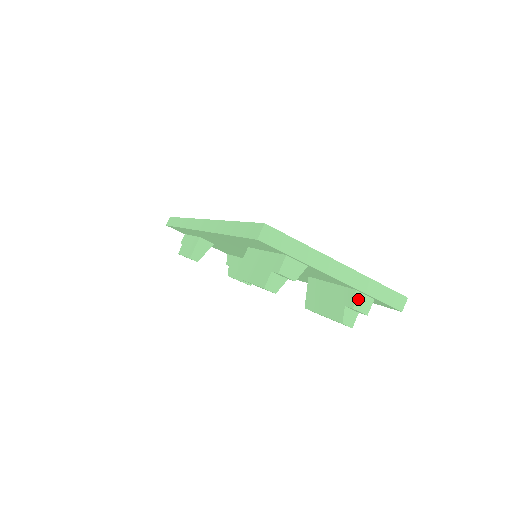
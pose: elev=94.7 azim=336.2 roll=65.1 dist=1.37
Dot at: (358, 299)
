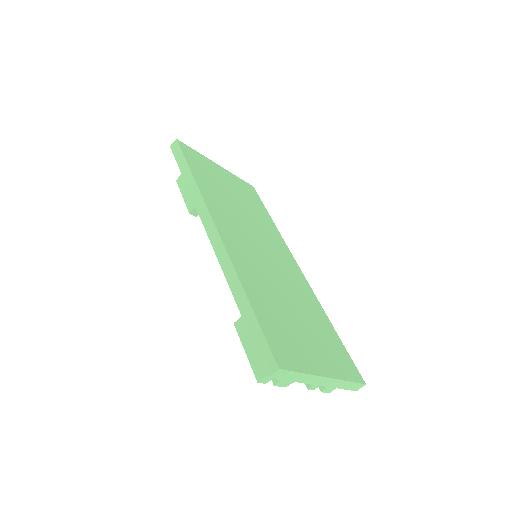
Dot at: (328, 387)
